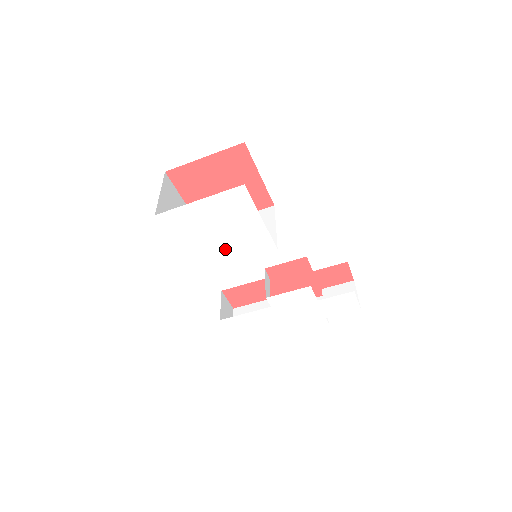
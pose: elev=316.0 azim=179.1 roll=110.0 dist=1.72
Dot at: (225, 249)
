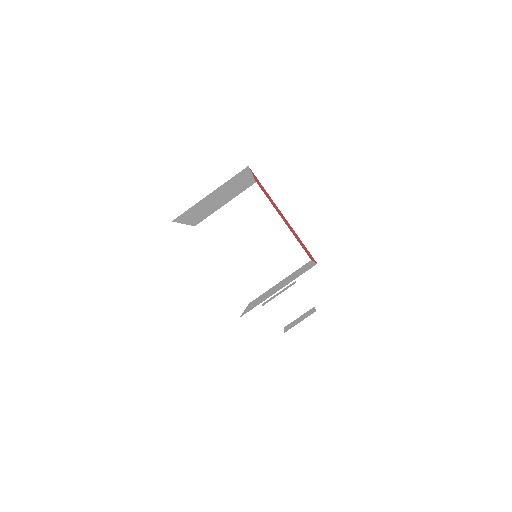
Dot at: occluded
